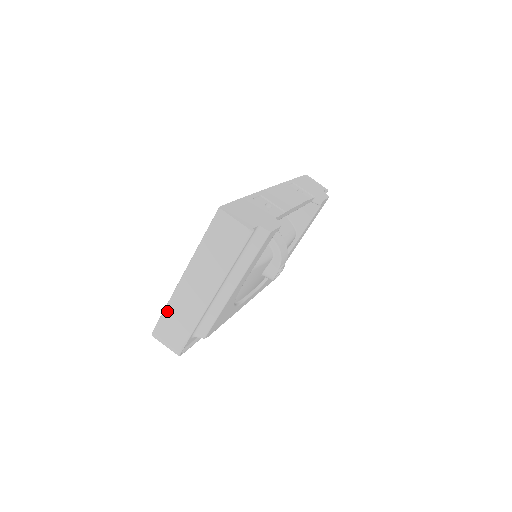
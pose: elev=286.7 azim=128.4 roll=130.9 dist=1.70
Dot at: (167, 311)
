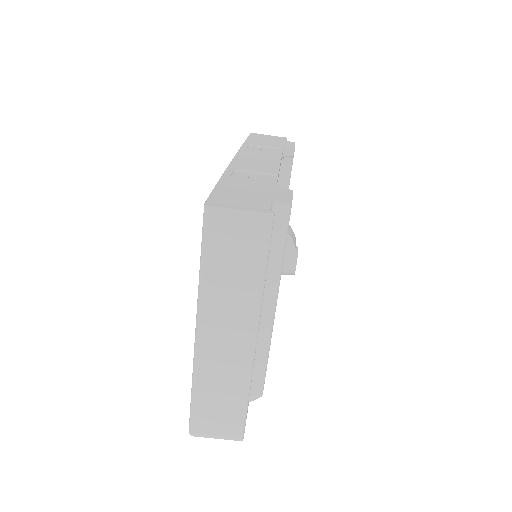
Dot at: (197, 393)
